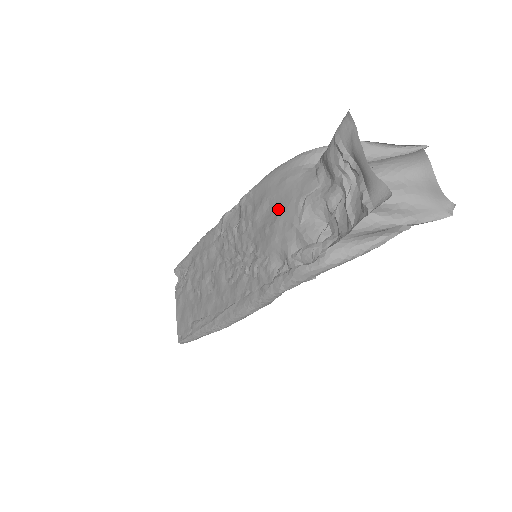
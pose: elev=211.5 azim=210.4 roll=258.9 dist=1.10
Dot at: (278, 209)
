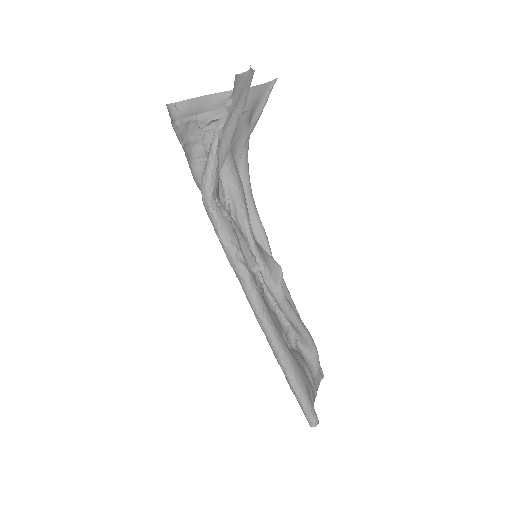
Dot at: occluded
